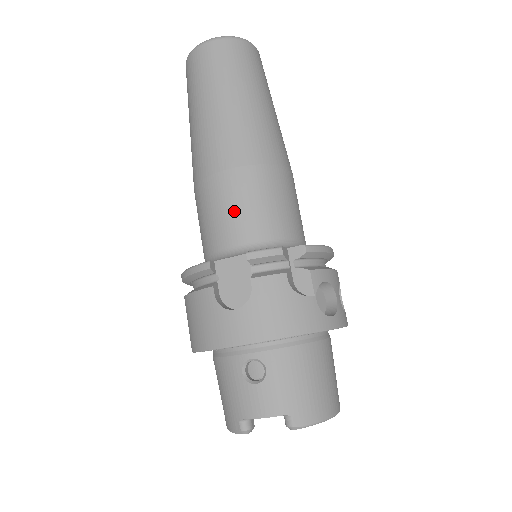
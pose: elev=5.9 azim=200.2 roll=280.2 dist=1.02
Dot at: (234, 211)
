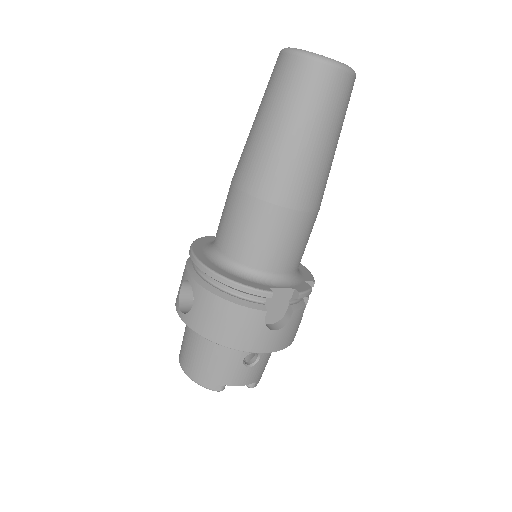
Dot at: (292, 247)
